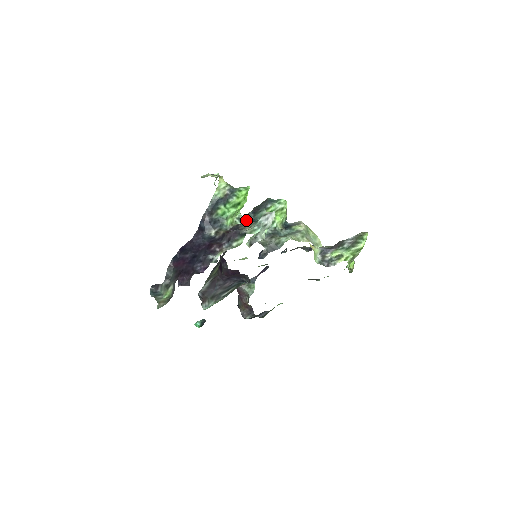
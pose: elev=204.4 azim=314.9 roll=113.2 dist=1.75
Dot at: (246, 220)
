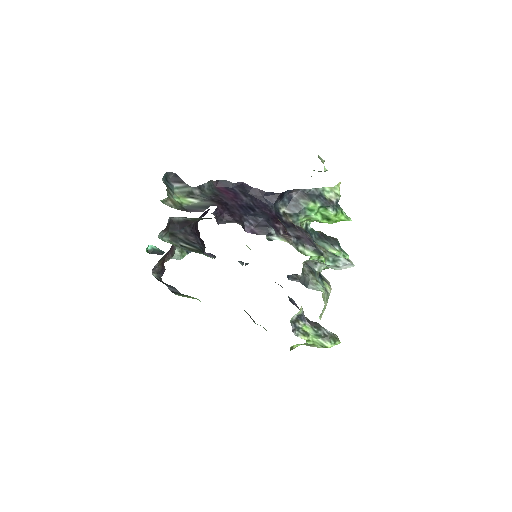
Dot at: (309, 233)
